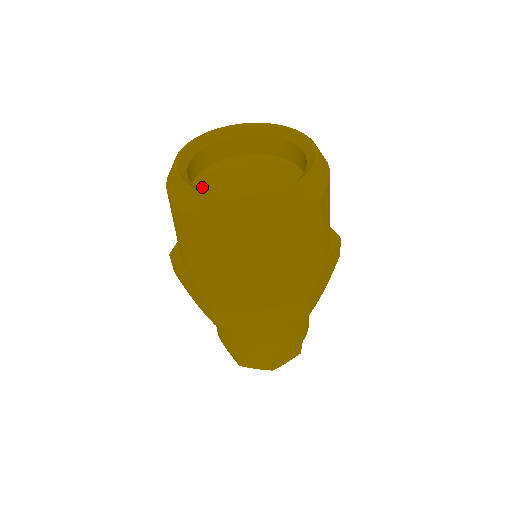
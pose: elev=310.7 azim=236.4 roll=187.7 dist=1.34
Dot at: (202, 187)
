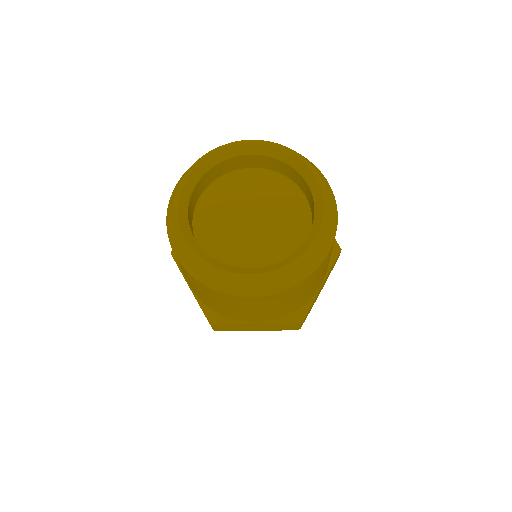
Dot at: (203, 219)
